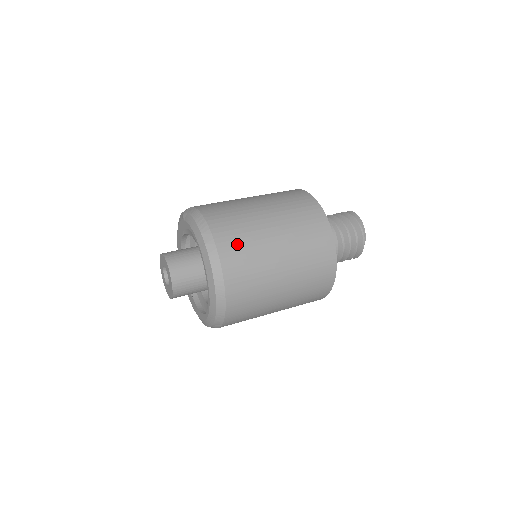
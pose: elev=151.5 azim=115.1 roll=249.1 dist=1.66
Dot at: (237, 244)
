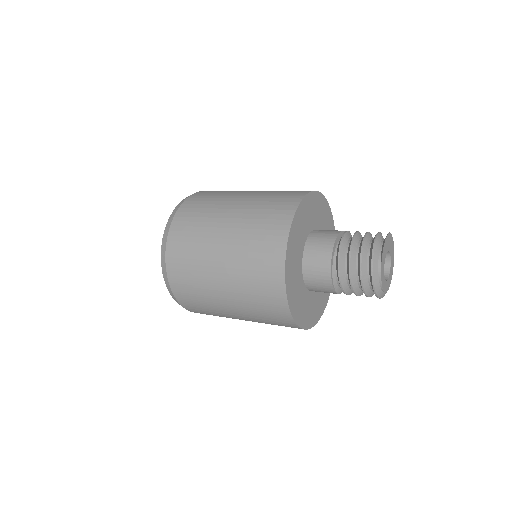
Dot at: (188, 226)
